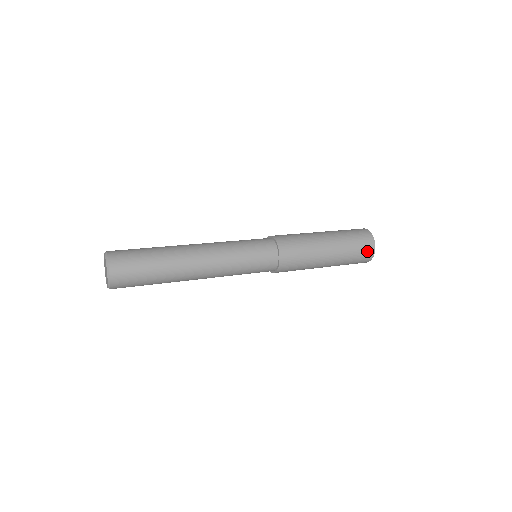
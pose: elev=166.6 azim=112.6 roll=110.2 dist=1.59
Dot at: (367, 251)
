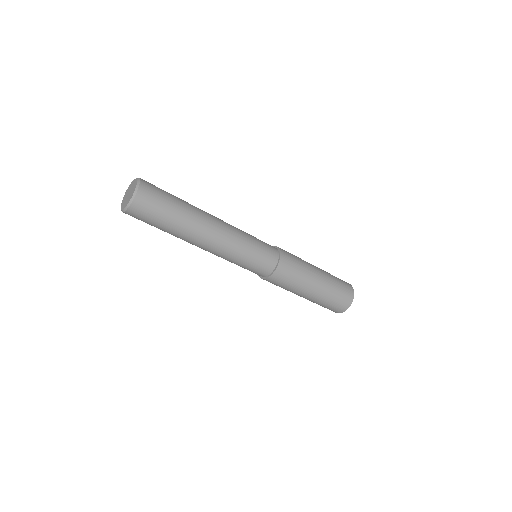
Dot at: occluded
